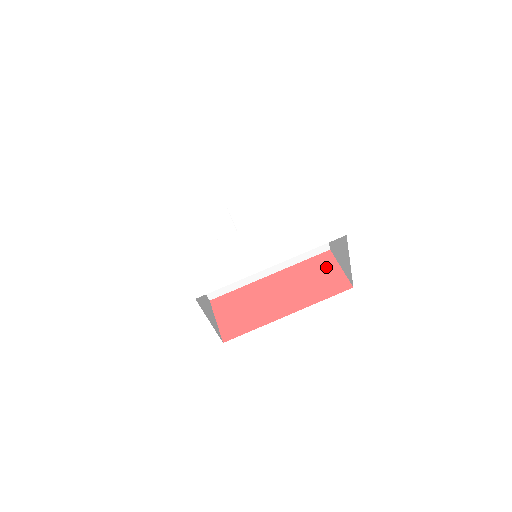
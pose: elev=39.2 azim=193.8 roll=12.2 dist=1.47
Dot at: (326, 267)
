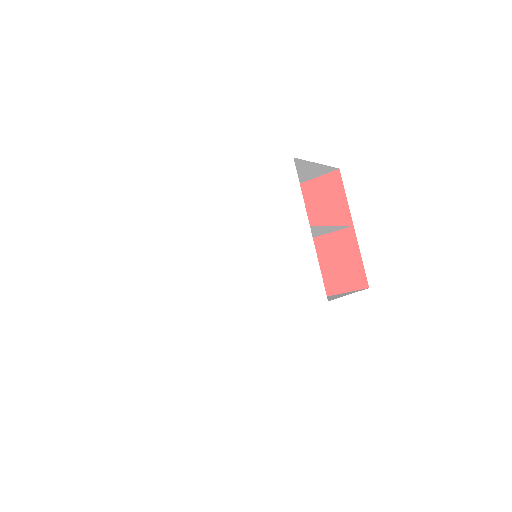
Dot at: (345, 251)
